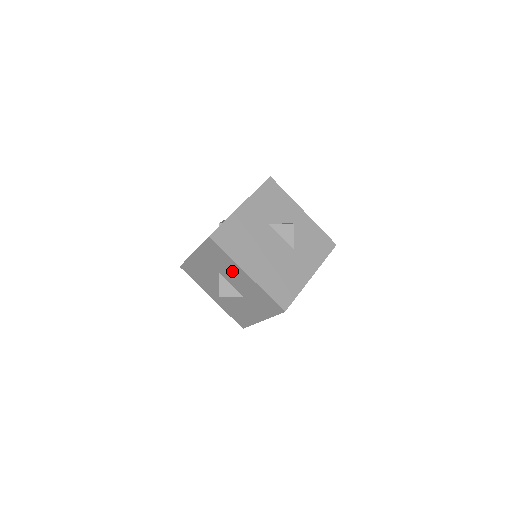
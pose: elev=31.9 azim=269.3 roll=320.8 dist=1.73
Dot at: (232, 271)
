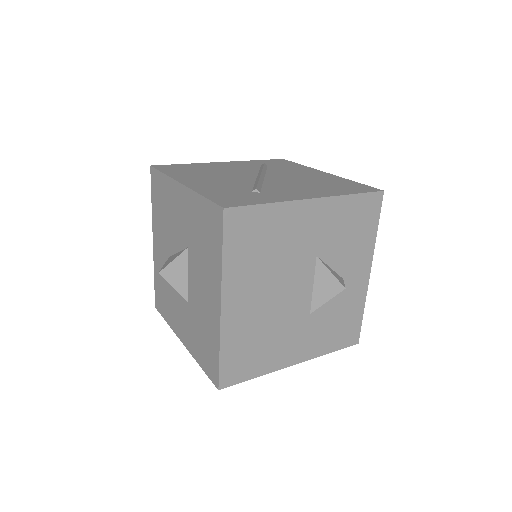
Dot at: (206, 273)
